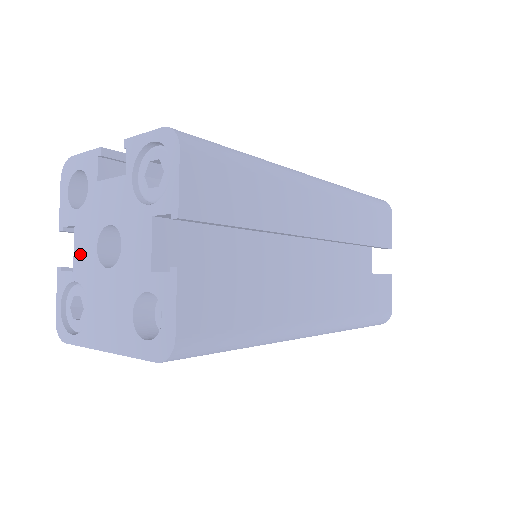
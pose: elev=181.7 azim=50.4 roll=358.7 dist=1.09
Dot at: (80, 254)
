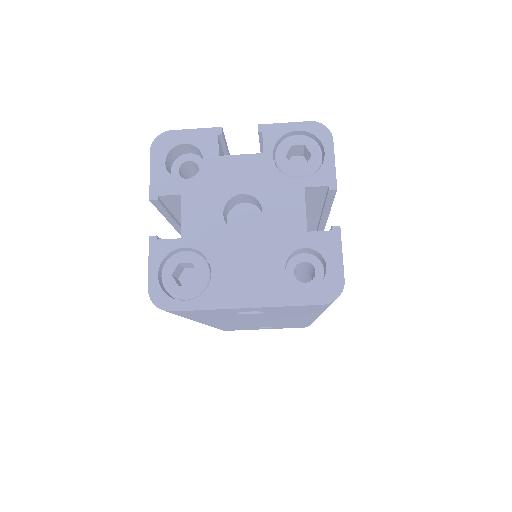
Dot at: (193, 221)
